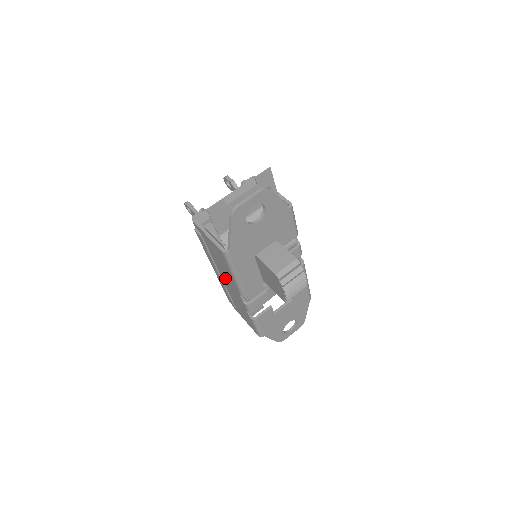
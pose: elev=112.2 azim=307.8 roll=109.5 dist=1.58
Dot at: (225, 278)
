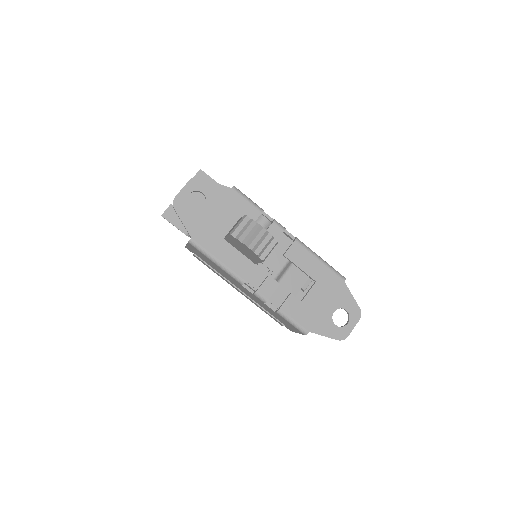
Dot at: (236, 285)
